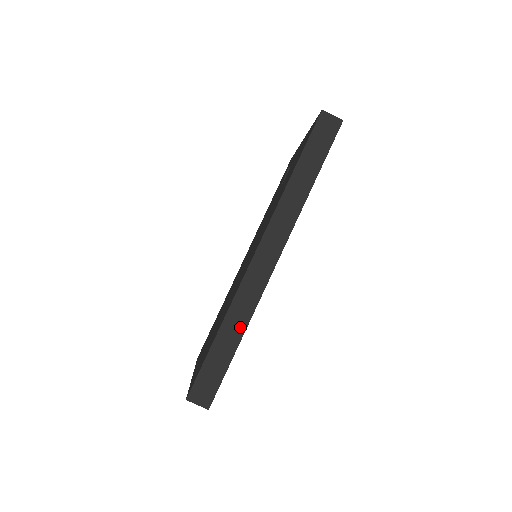
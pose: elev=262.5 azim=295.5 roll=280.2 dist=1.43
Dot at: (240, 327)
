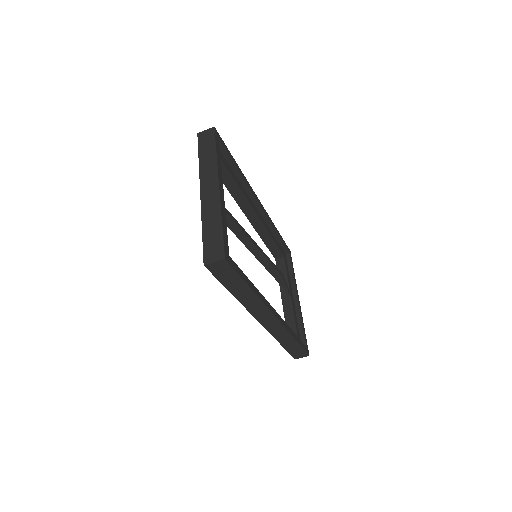
Dot at: (289, 338)
